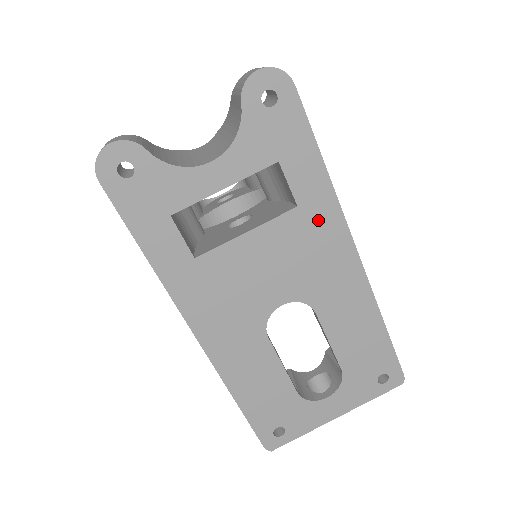
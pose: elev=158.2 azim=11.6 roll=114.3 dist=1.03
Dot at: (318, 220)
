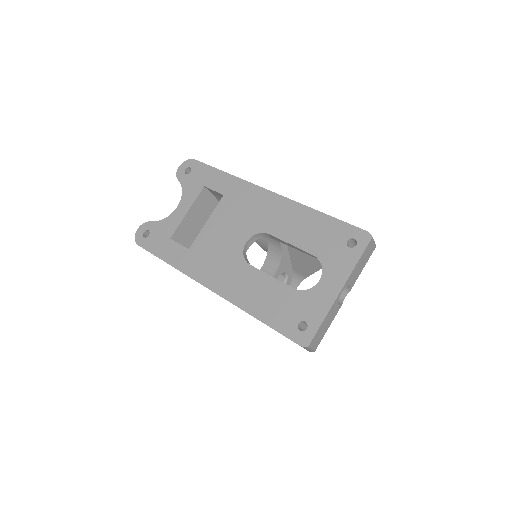
Dot at: (237, 193)
